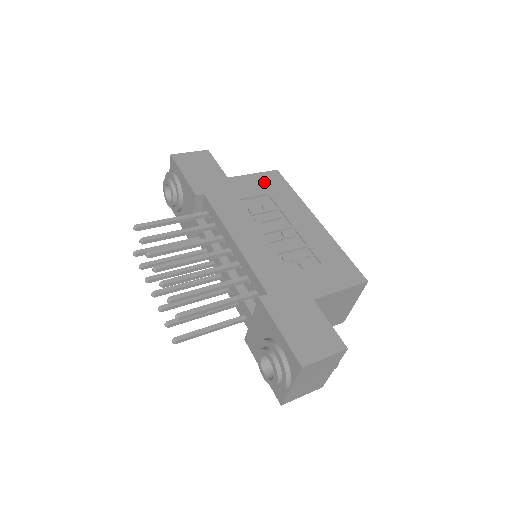
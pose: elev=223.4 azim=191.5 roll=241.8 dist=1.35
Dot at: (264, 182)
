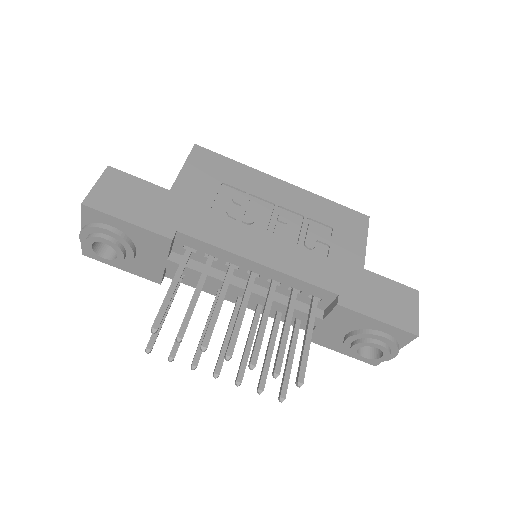
Dot at: (203, 170)
